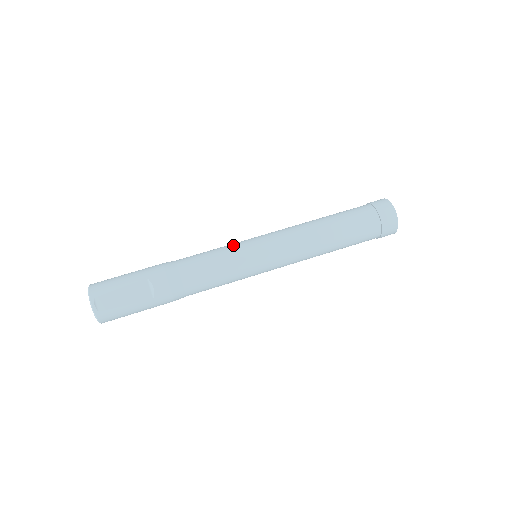
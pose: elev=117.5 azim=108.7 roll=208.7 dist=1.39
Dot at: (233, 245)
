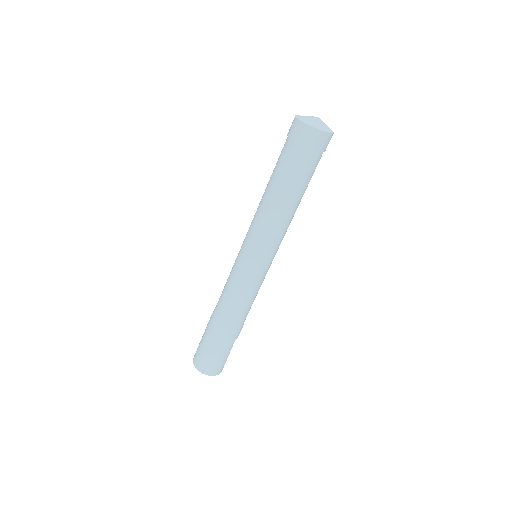
Dot at: (255, 282)
